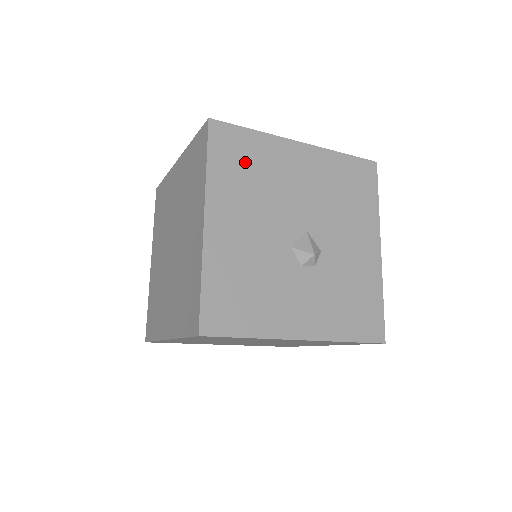
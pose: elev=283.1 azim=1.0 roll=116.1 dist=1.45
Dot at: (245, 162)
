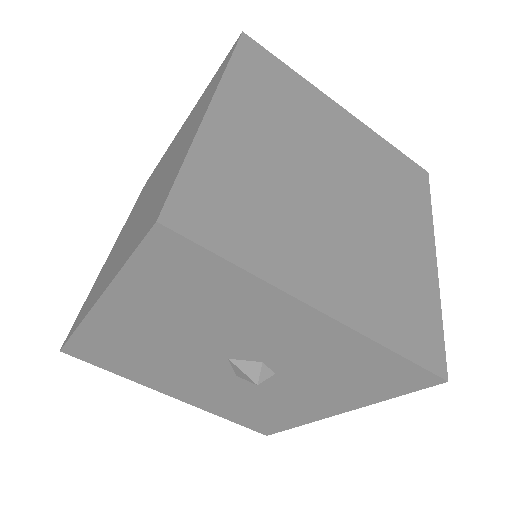
Dot at: (117, 355)
